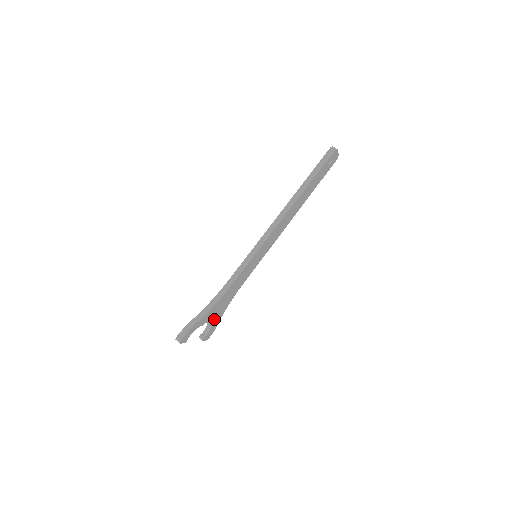
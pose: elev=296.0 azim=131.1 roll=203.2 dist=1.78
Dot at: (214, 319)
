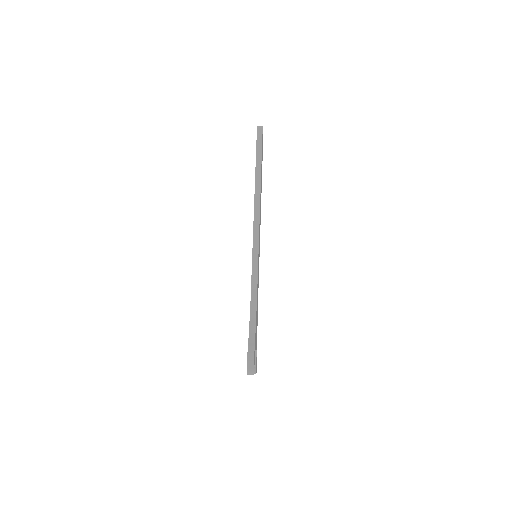
Dot at: (256, 341)
